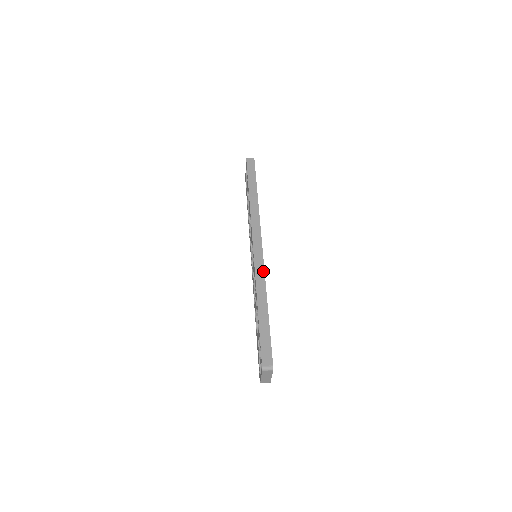
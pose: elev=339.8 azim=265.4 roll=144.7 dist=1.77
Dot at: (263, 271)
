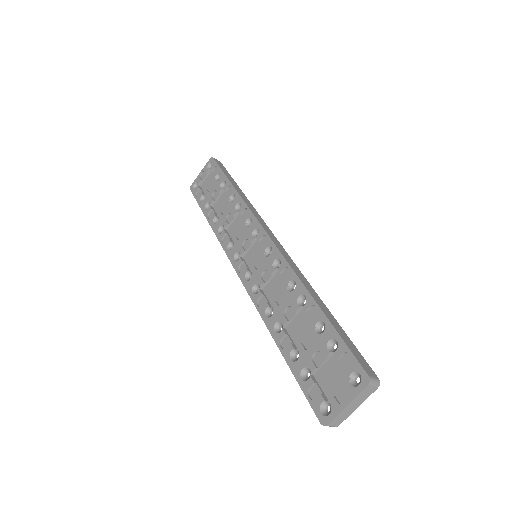
Dot at: (295, 264)
